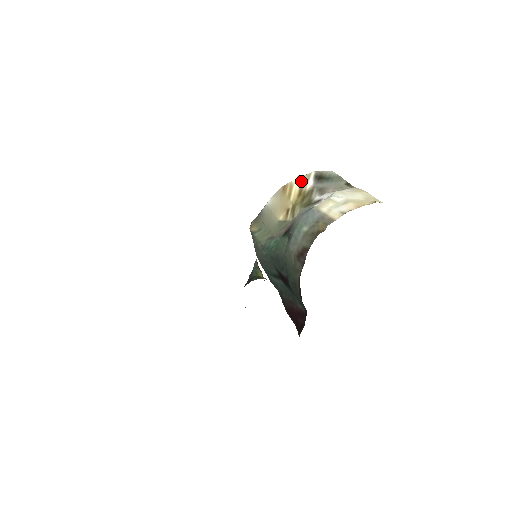
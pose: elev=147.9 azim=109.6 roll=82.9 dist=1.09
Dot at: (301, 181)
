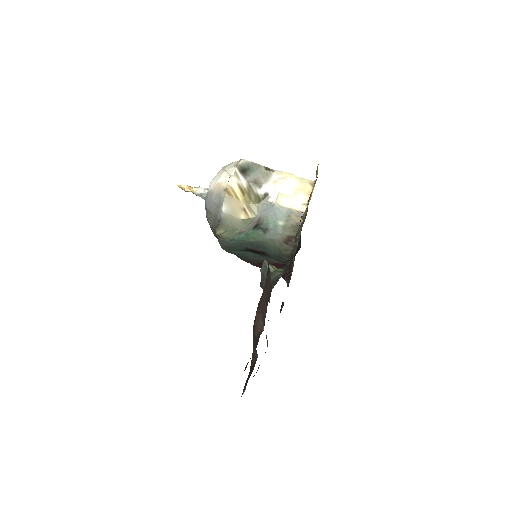
Dot at: (235, 181)
